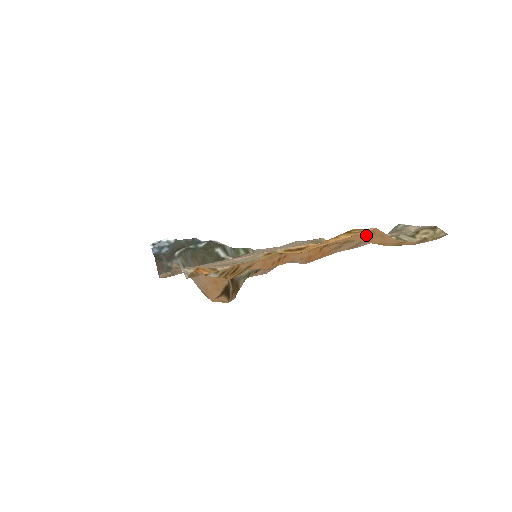
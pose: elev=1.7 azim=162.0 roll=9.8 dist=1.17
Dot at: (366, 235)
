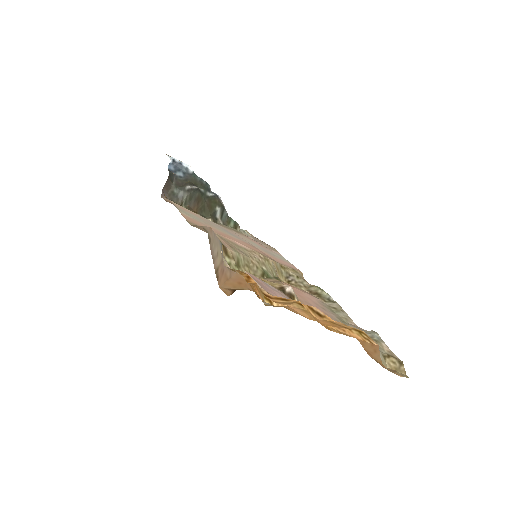
Dot at: occluded
